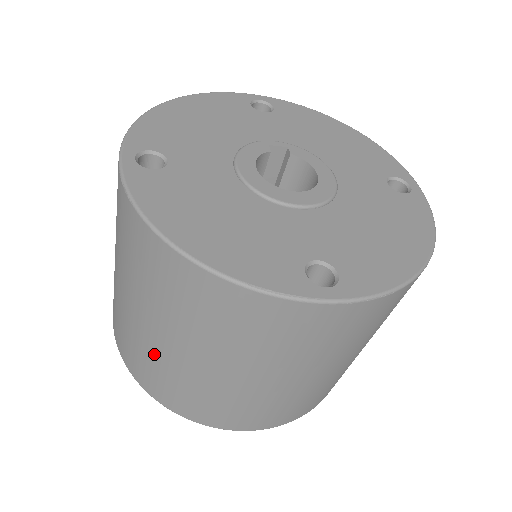
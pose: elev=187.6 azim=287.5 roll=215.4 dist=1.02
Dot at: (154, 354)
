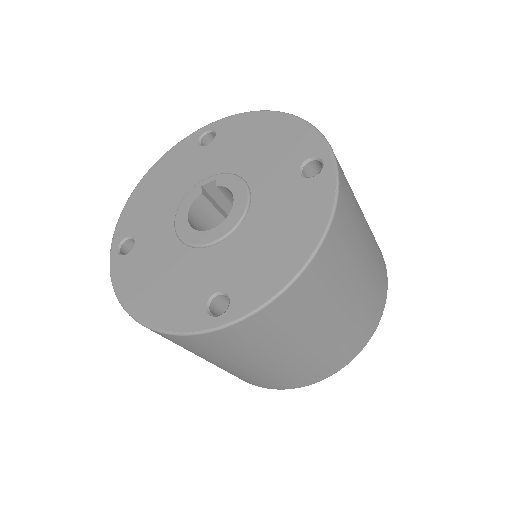
Dot at: occluded
